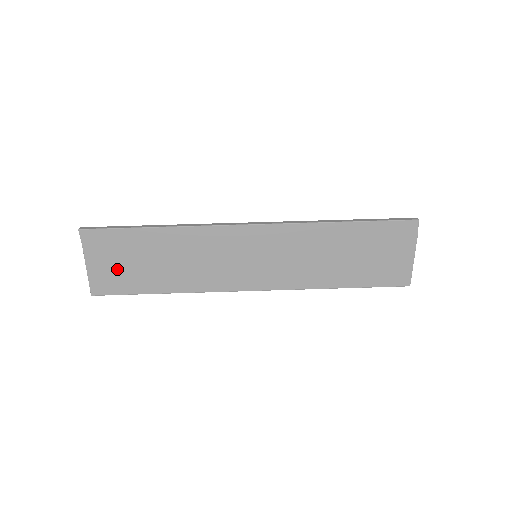
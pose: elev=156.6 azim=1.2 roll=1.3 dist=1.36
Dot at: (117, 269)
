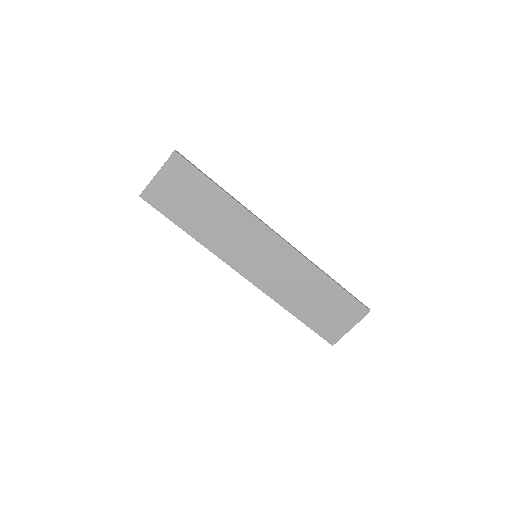
Dot at: (173, 194)
